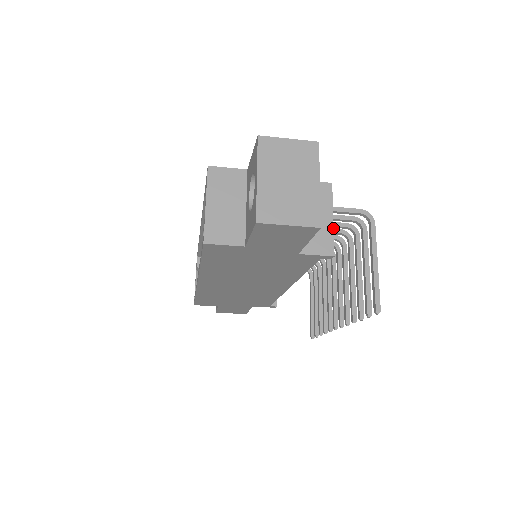
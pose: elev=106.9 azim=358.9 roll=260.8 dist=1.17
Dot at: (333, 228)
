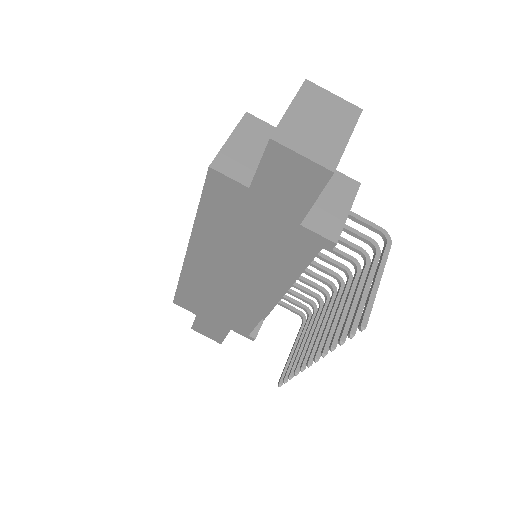
Dot at: occluded
